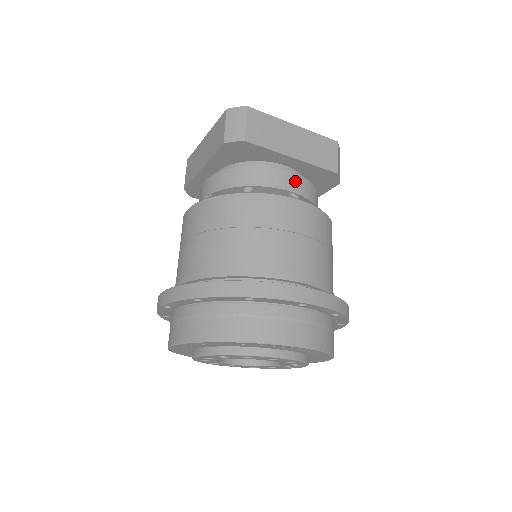
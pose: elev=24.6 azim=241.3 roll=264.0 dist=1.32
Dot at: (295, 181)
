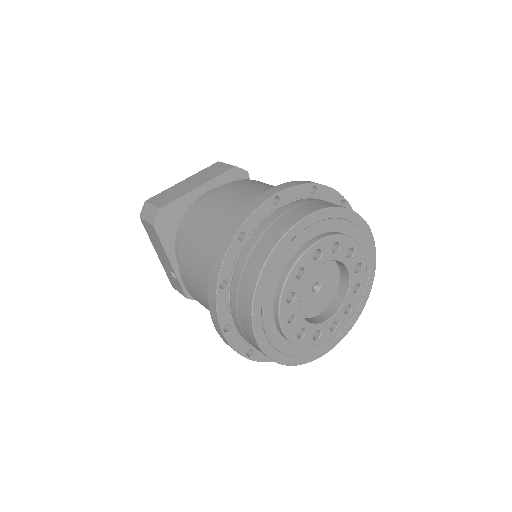
Dot at: occluded
